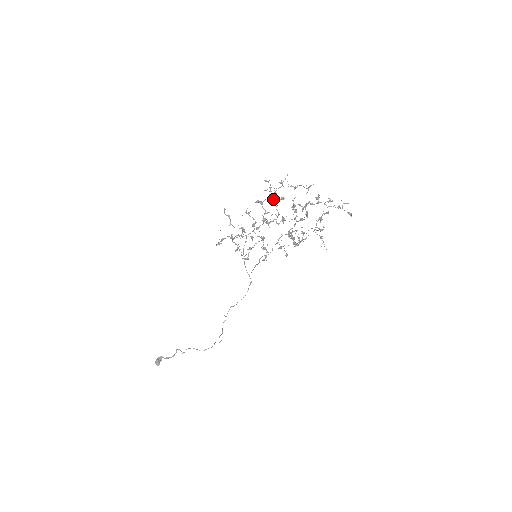
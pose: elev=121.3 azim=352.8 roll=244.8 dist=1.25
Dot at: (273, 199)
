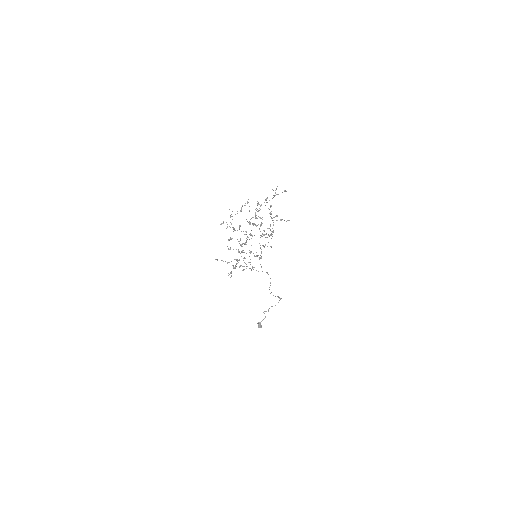
Dot at: occluded
